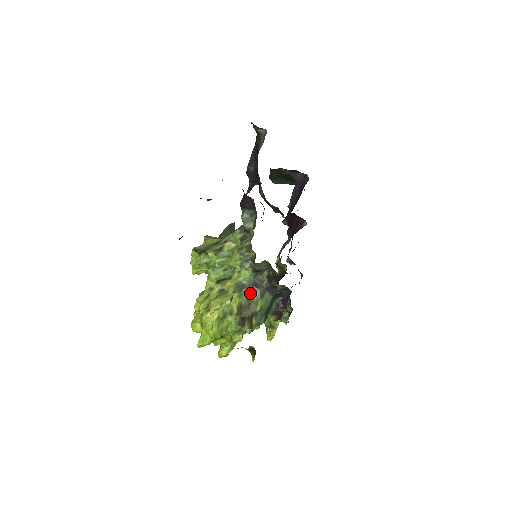
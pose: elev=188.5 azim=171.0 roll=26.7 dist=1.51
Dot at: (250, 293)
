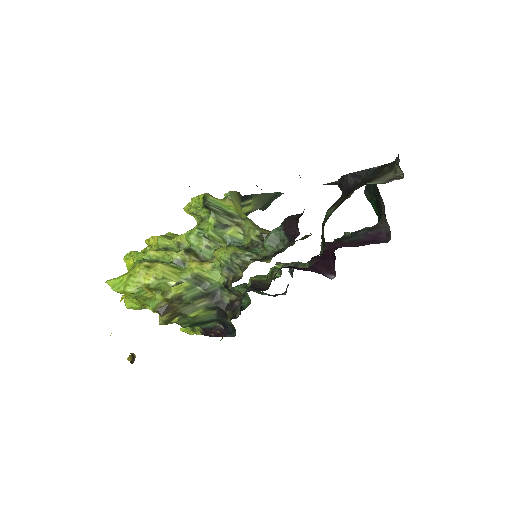
Dot at: (201, 296)
